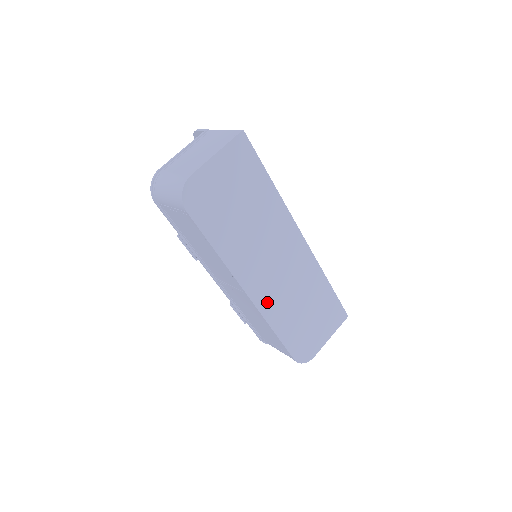
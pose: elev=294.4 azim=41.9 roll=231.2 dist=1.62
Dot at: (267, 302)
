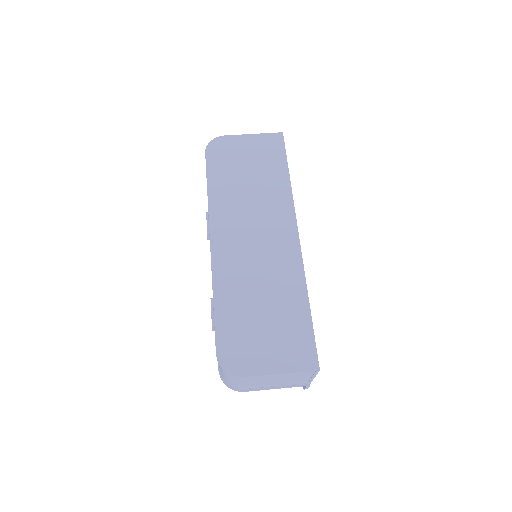
Dot at: (225, 263)
